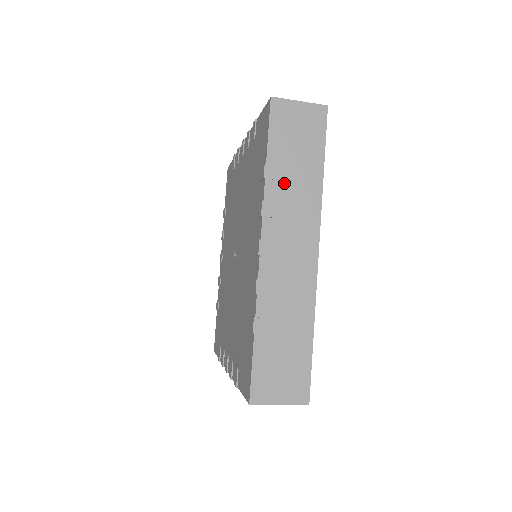
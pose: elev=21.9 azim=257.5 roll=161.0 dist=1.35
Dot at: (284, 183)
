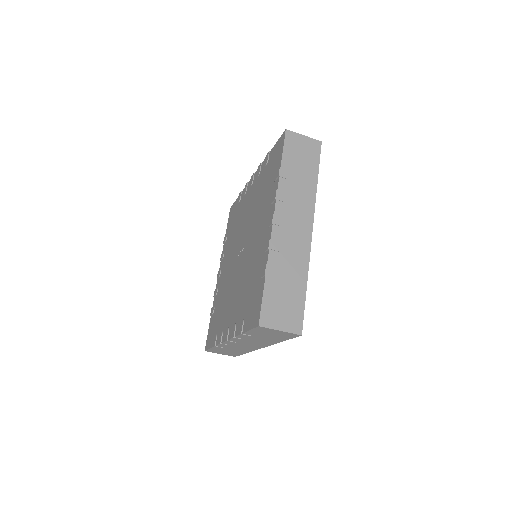
Dot at: (292, 182)
